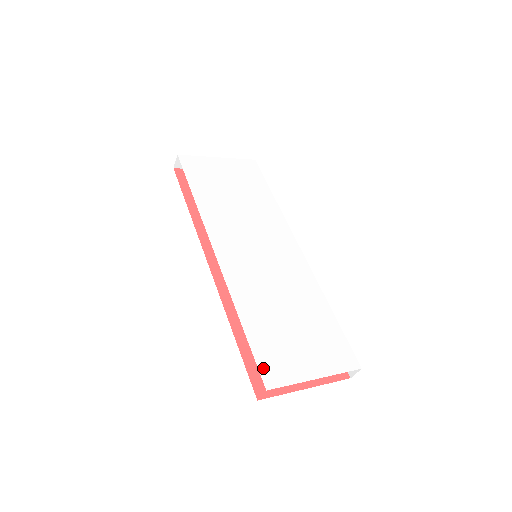
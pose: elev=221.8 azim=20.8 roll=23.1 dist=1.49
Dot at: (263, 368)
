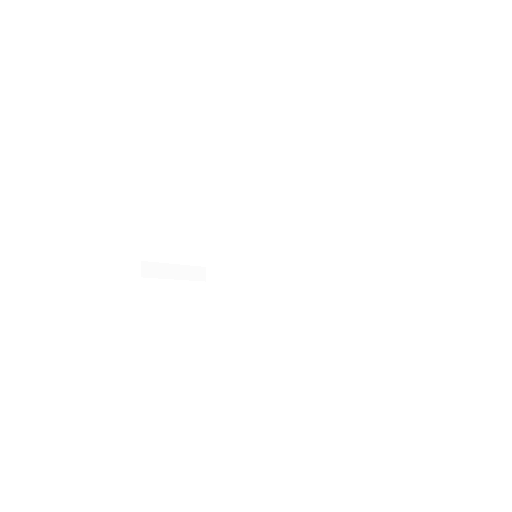
Dot at: occluded
